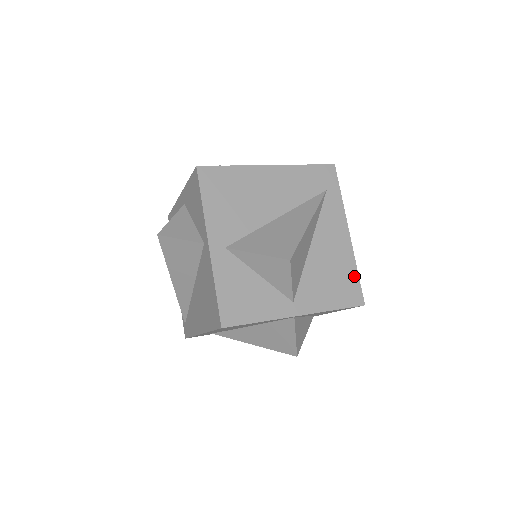
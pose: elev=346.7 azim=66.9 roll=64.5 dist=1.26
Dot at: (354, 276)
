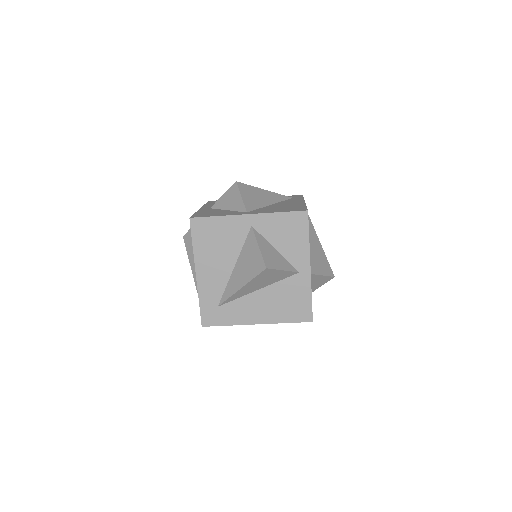
Dot at: (302, 207)
